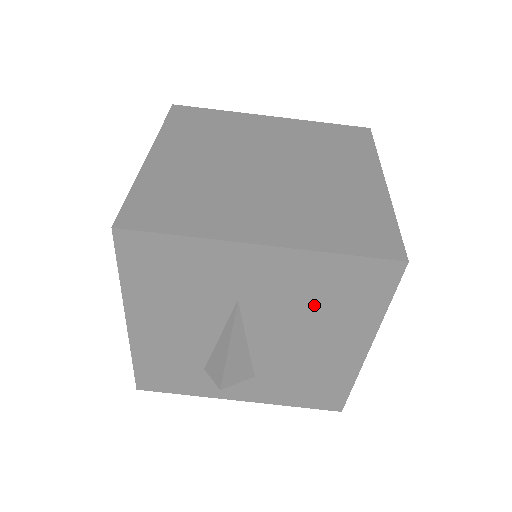
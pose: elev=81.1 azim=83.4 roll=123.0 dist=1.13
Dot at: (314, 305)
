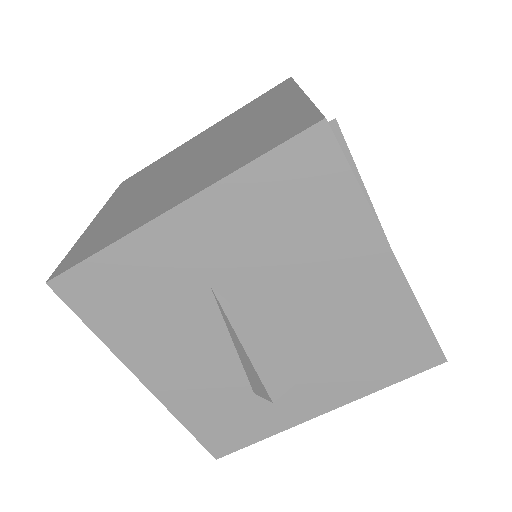
Dot at: (285, 240)
